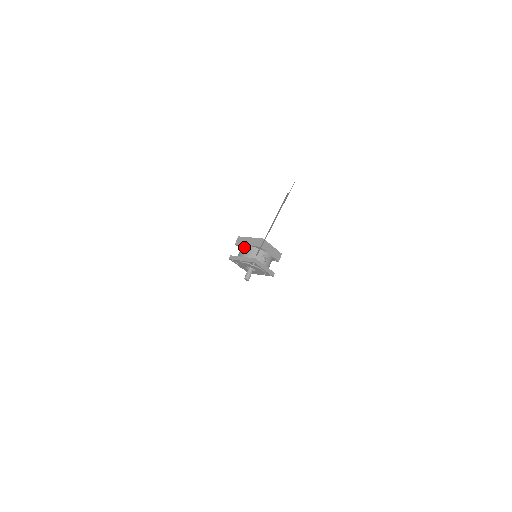
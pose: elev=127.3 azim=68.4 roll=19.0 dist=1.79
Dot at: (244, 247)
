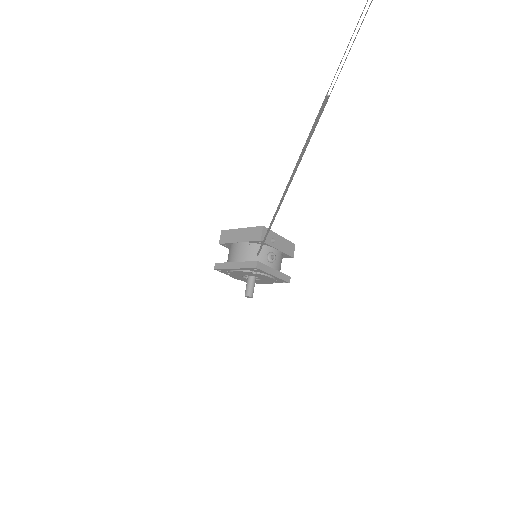
Dot at: (234, 246)
